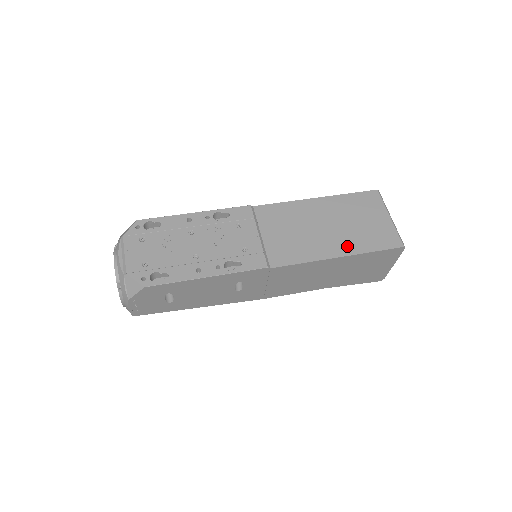
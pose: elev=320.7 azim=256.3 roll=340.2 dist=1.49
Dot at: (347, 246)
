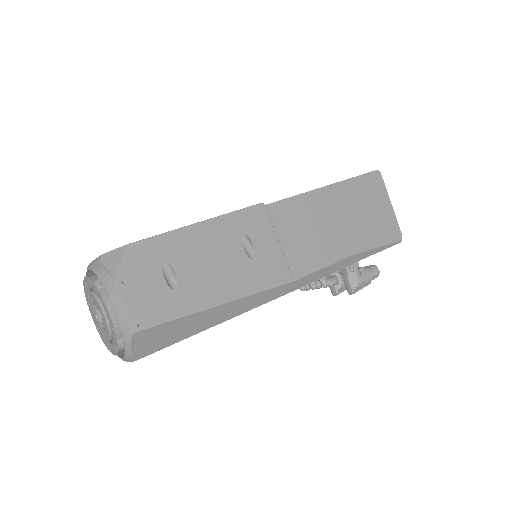
Dot at: occluded
